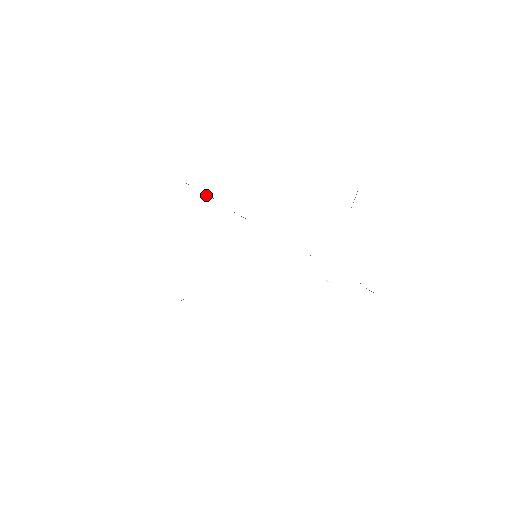
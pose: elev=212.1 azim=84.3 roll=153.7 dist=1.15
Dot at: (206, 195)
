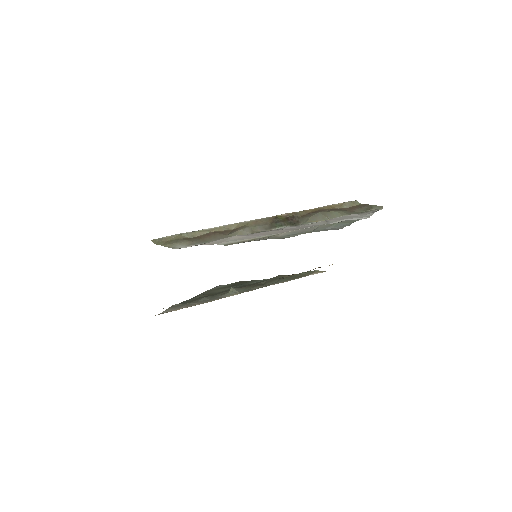
Dot at: (201, 233)
